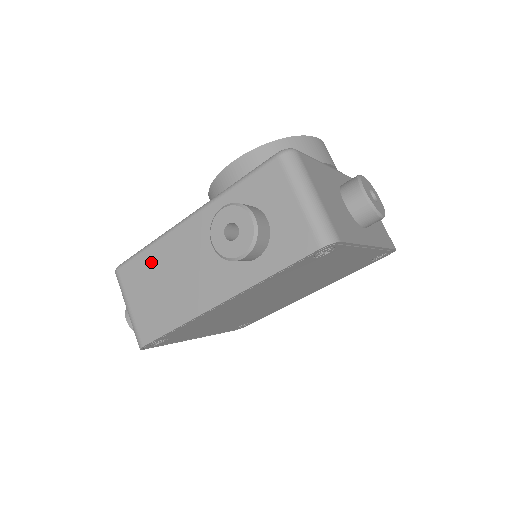
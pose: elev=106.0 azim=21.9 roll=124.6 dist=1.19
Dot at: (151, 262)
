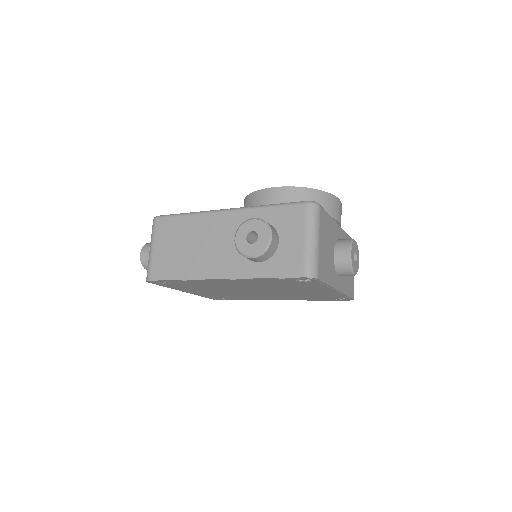
Dot at: (184, 226)
